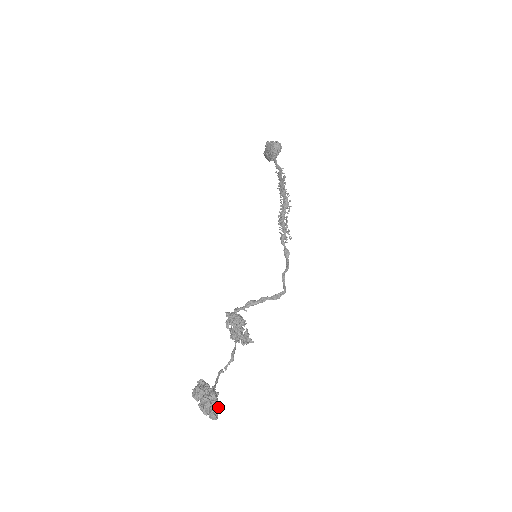
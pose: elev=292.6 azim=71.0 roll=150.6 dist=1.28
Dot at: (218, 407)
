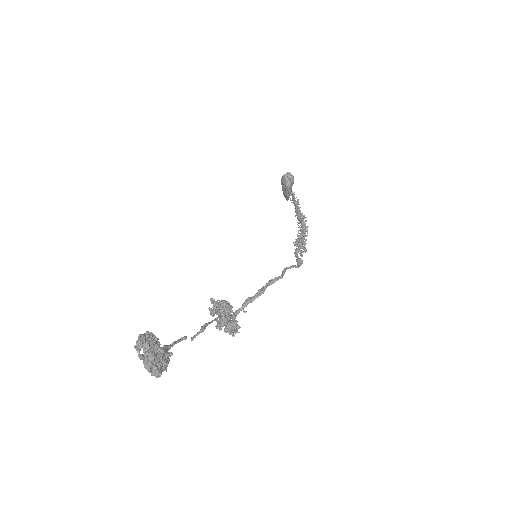
Dot at: (163, 360)
